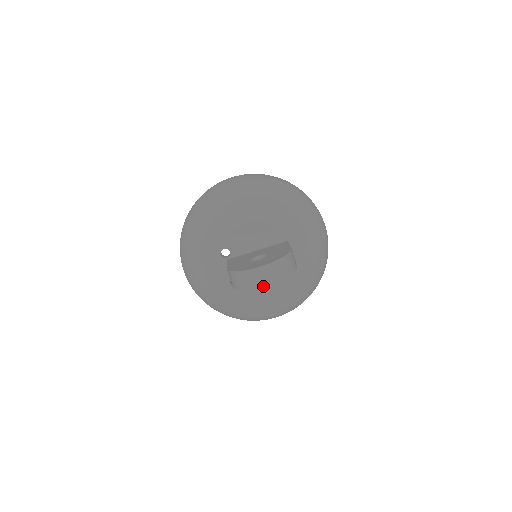
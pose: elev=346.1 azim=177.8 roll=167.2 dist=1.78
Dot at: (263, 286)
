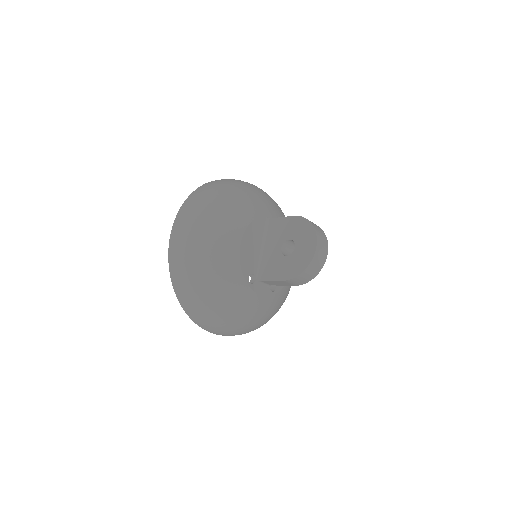
Dot at: (326, 255)
